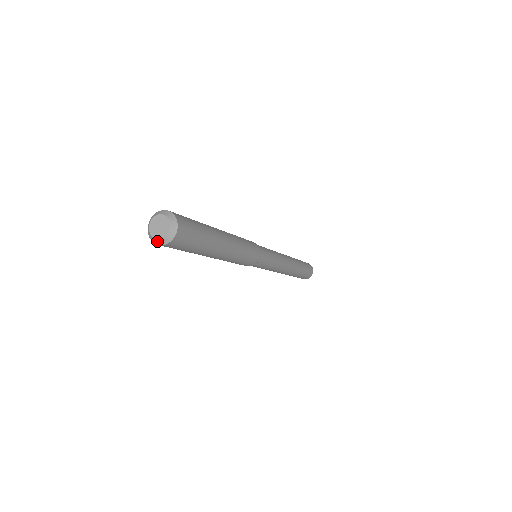
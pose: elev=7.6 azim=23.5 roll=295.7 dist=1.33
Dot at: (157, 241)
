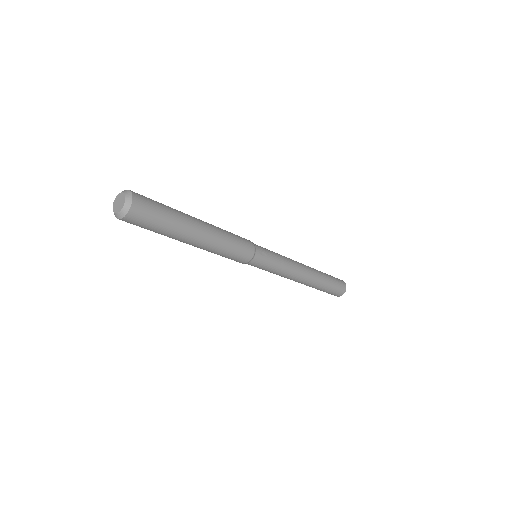
Dot at: occluded
